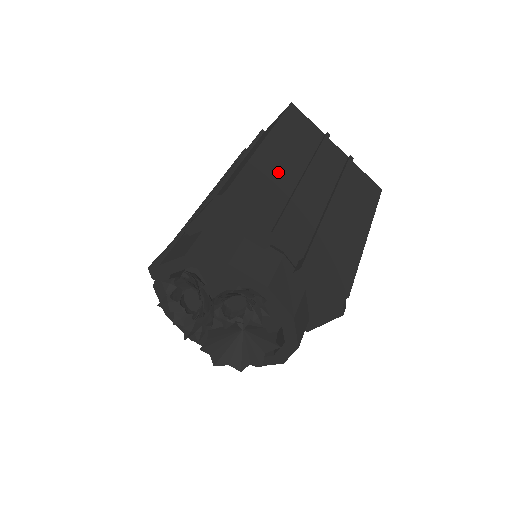
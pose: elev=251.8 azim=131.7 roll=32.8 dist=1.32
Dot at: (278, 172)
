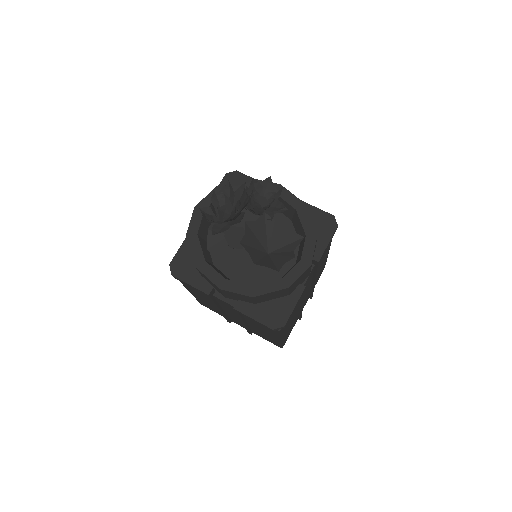
Dot at: occluded
